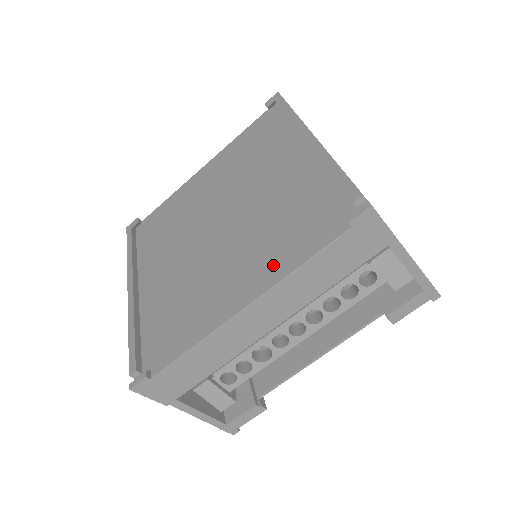
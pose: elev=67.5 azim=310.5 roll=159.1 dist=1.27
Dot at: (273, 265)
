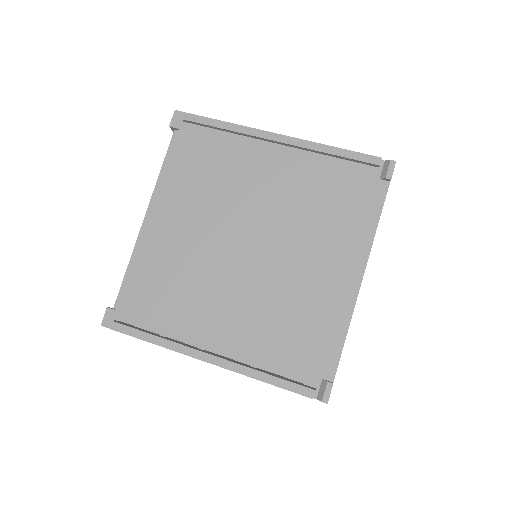
Dot at: (352, 239)
